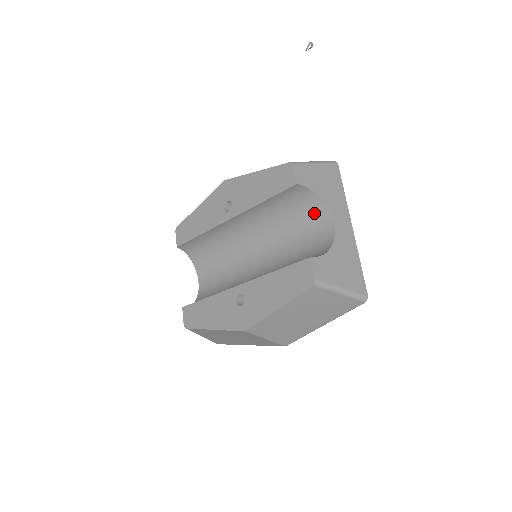
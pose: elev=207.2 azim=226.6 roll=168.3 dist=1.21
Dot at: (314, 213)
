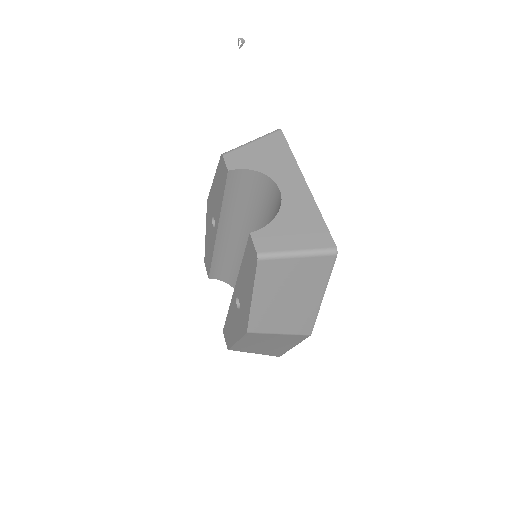
Dot at: (265, 189)
